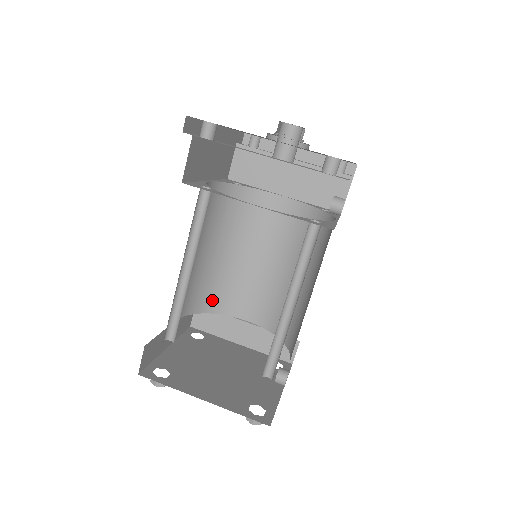
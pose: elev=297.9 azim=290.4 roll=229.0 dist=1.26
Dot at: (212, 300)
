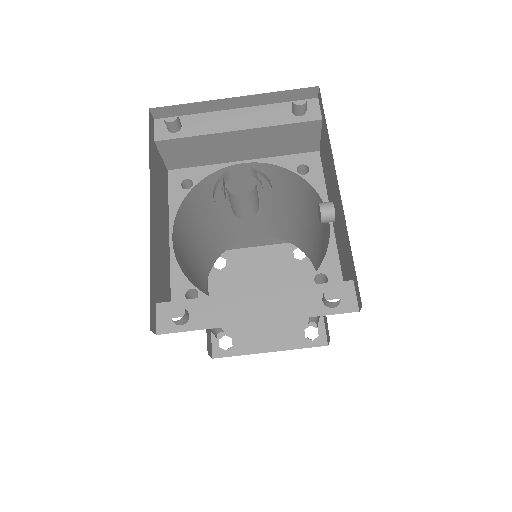
Dot at: (219, 248)
